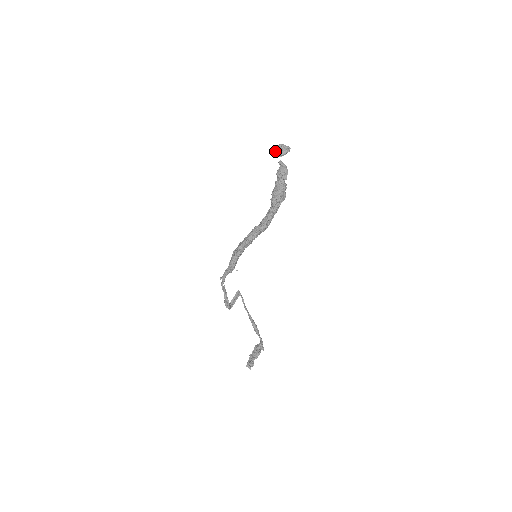
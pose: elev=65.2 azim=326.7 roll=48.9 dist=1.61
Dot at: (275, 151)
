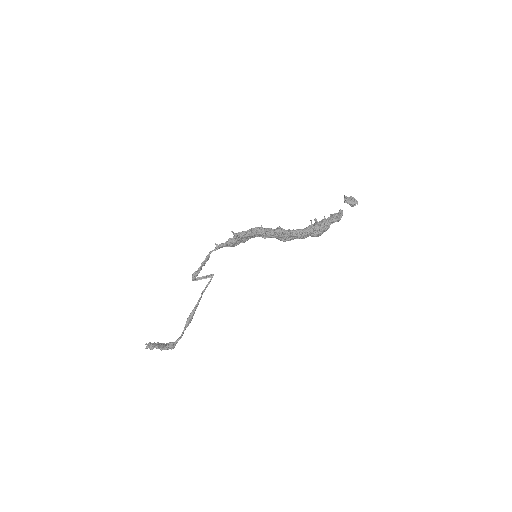
Dot at: (346, 197)
